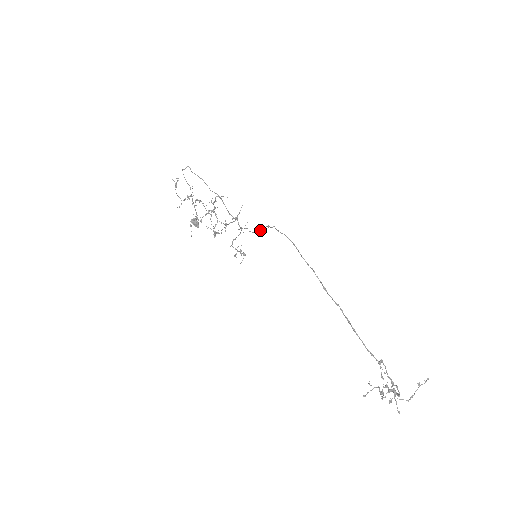
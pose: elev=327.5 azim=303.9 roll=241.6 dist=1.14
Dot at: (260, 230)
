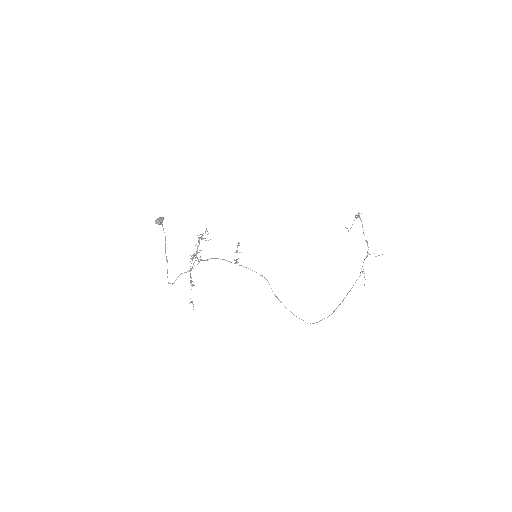
Dot at: occluded
